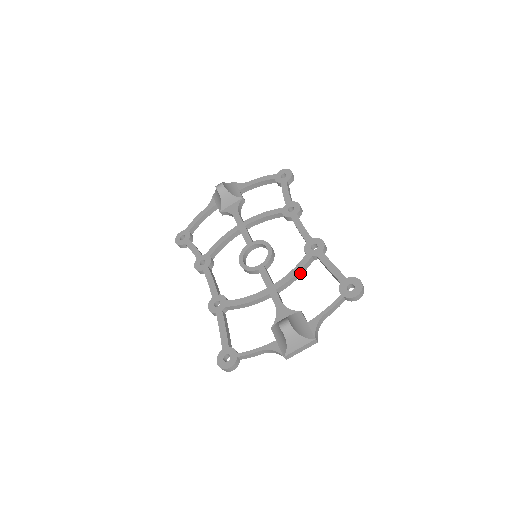
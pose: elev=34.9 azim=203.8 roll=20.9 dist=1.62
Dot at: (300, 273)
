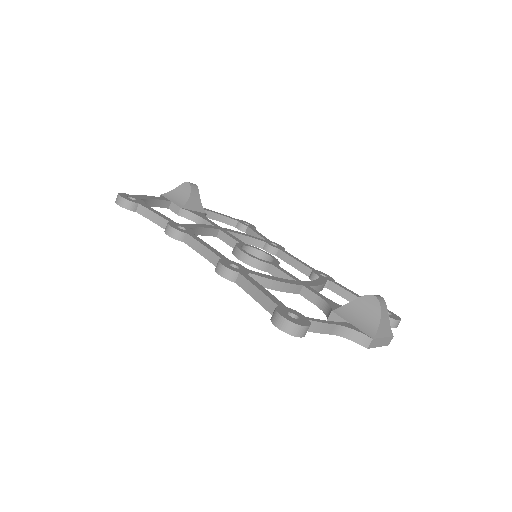
Dot at: (321, 288)
